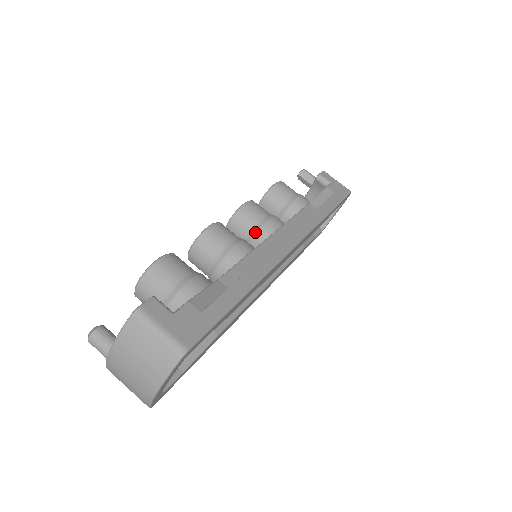
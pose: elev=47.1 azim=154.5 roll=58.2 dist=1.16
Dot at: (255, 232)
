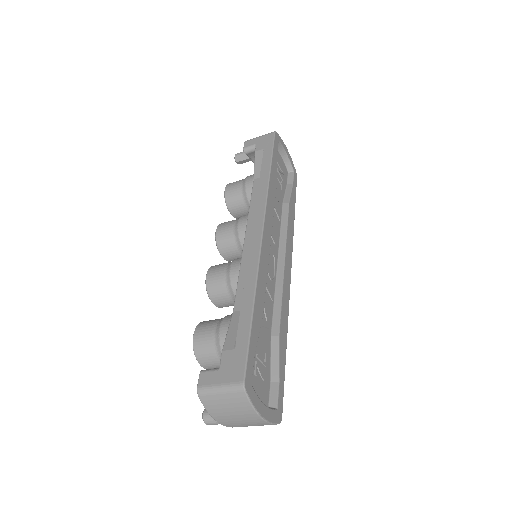
Dot at: (239, 243)
